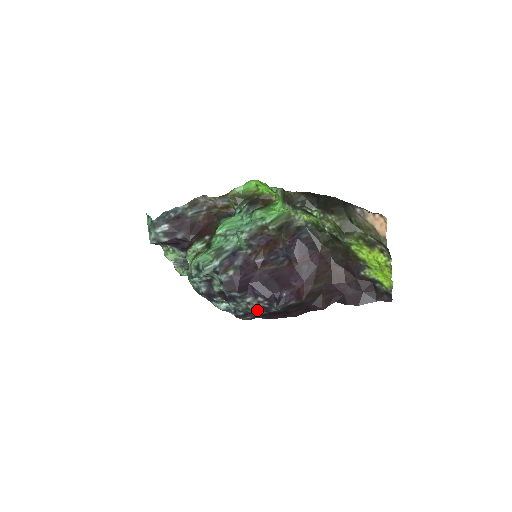
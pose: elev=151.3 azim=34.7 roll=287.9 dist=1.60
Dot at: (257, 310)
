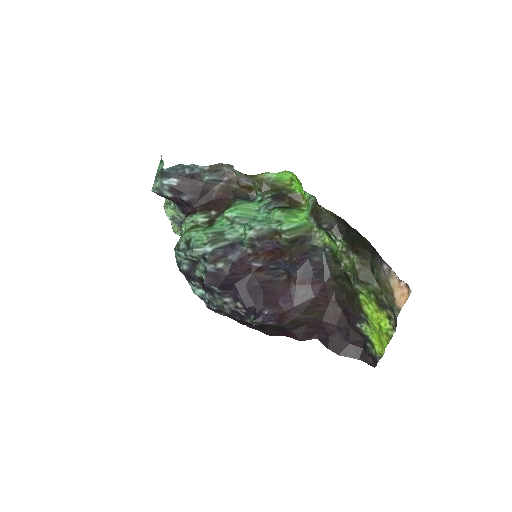
Dot at: (231, 313)
